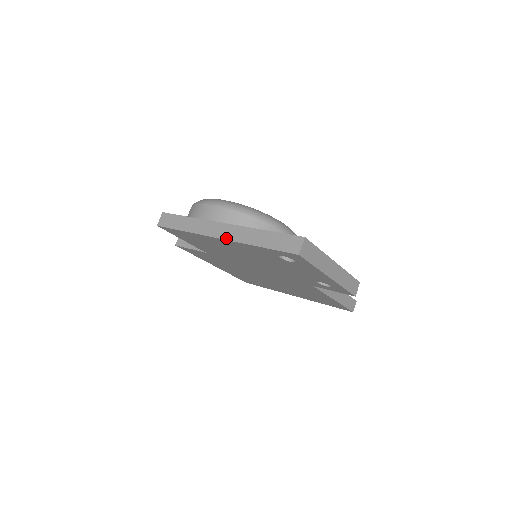
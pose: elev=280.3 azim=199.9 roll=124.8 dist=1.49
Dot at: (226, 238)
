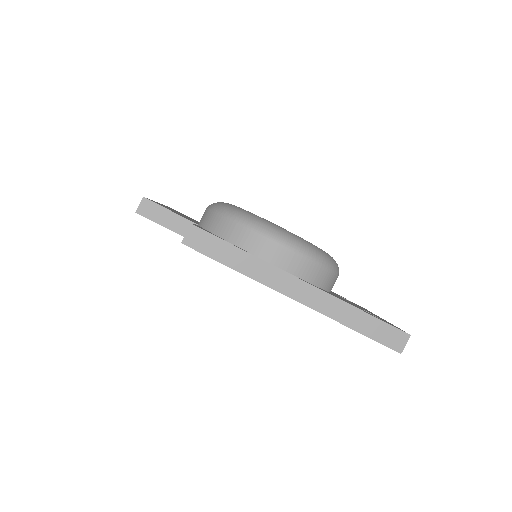
Dot at: (306, 303)
